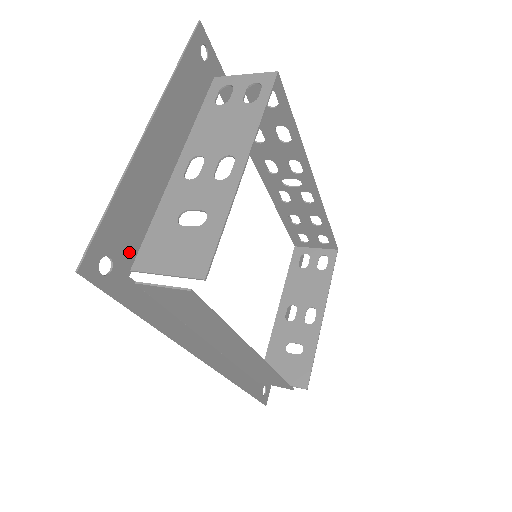
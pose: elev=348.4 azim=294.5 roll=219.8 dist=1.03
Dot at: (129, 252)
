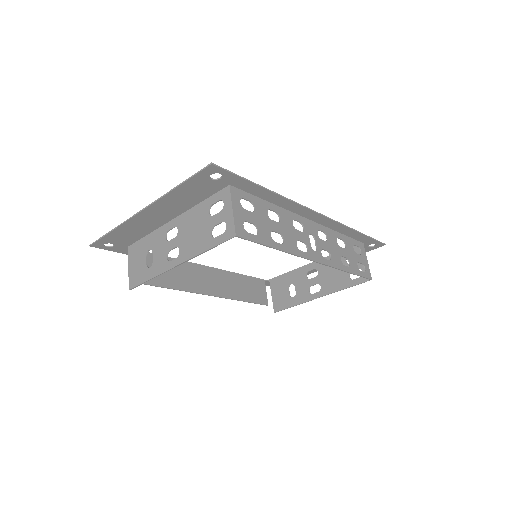
Dot at: (127, 243)
